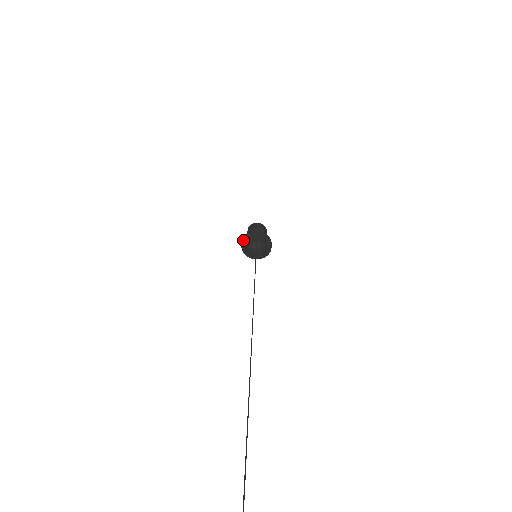
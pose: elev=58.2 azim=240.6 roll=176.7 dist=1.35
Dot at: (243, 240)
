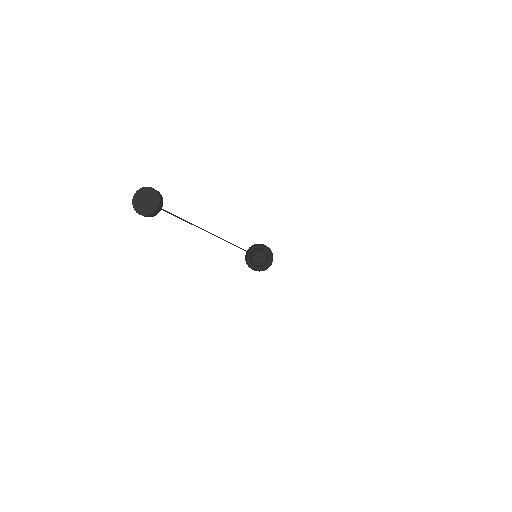
Dot at: (252, 267)
